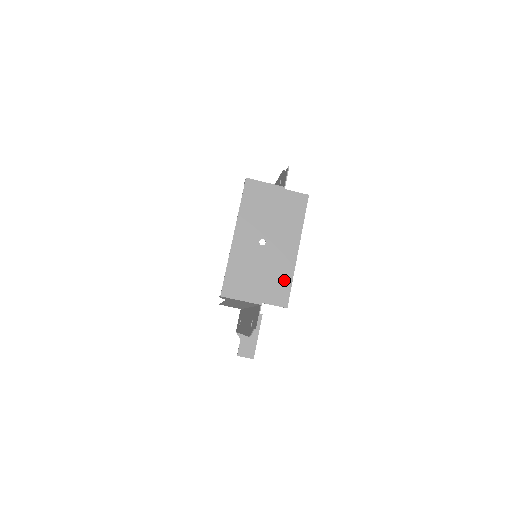
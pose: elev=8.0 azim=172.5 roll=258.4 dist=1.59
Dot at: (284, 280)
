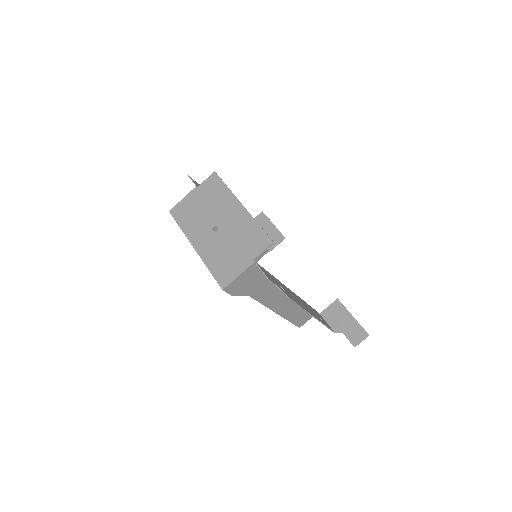
Dot at: (252, 230)
